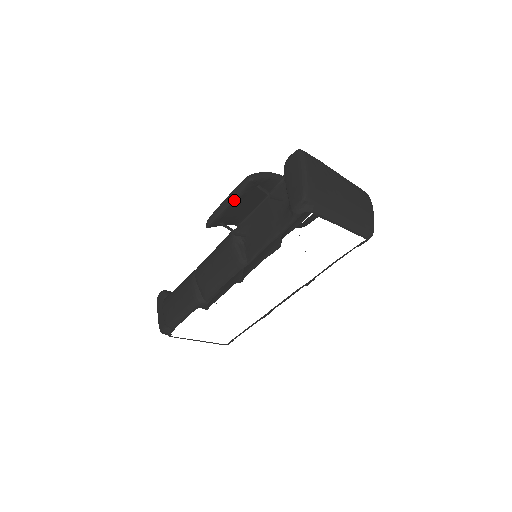
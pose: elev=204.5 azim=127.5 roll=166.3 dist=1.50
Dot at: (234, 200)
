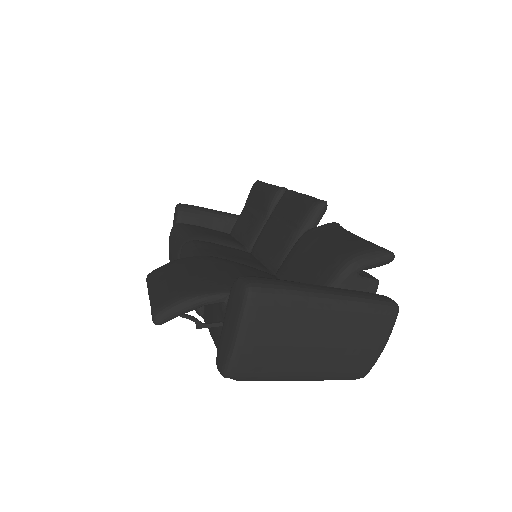
Dot at: occluded
